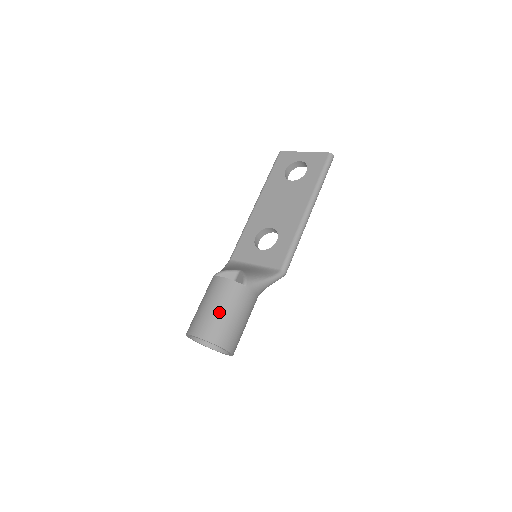
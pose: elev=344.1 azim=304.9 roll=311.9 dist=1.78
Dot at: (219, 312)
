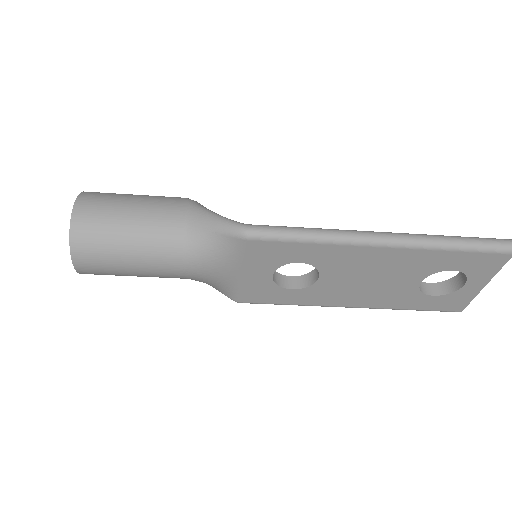
Dot at: occluded
